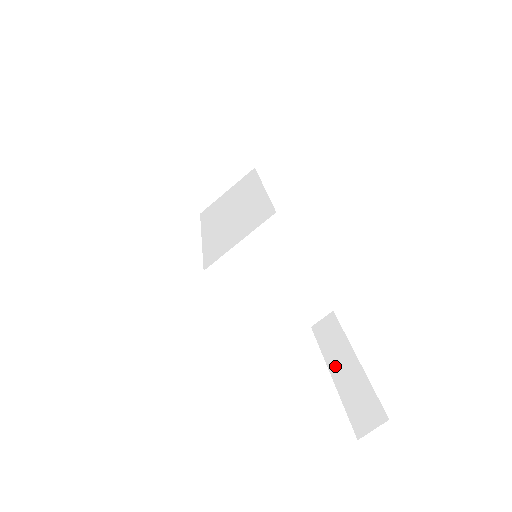
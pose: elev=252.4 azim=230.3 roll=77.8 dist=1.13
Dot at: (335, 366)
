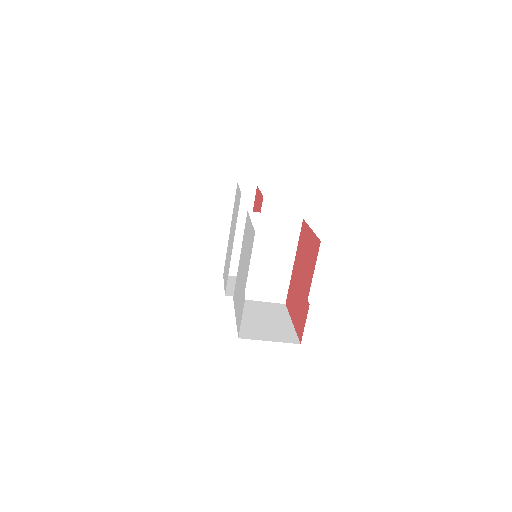
Dot at: occluded
